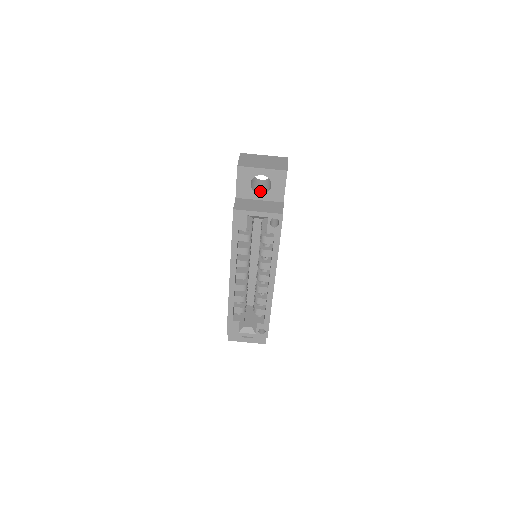
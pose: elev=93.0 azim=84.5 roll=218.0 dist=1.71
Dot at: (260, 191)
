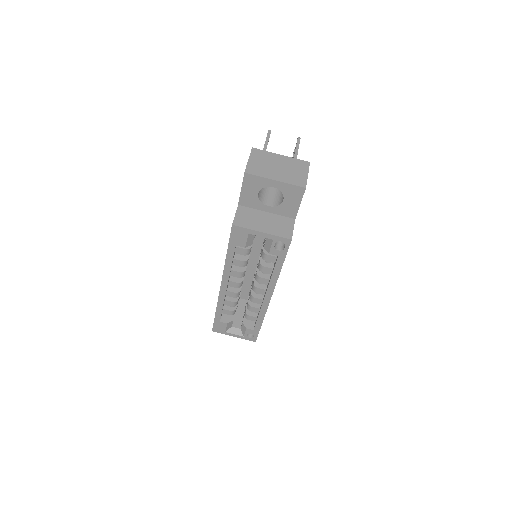
Dot at: (269, 201)
